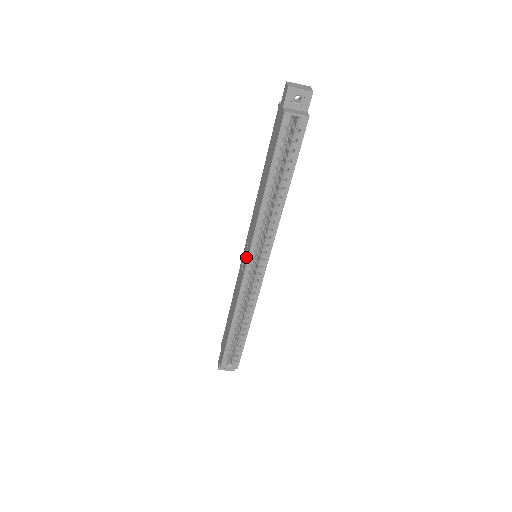
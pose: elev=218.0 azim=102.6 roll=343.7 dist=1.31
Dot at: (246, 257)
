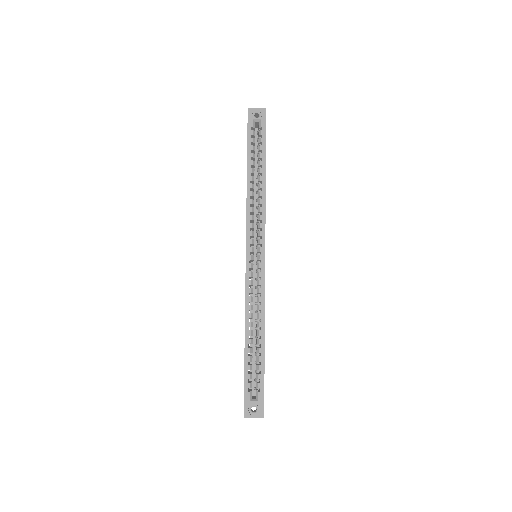
Dot at: occluded
